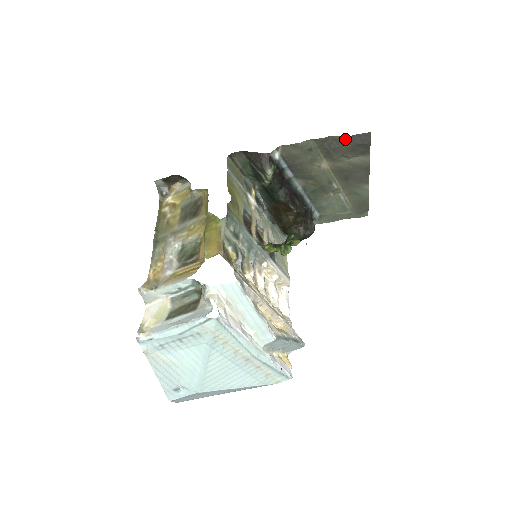
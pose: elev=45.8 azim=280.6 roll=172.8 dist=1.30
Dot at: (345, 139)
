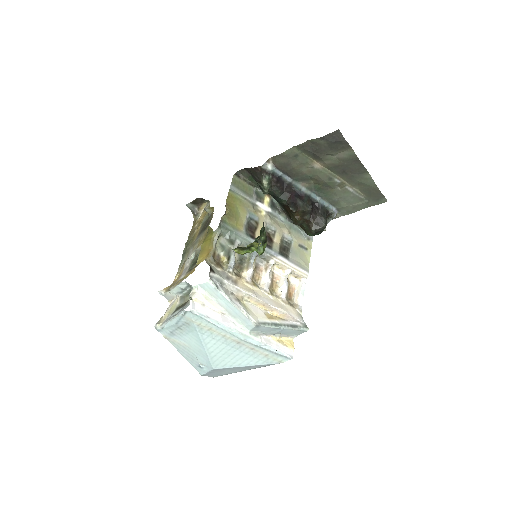
Dot at: (320, 140)
